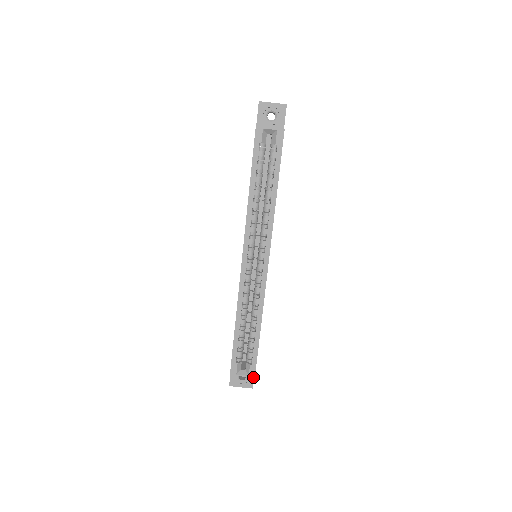
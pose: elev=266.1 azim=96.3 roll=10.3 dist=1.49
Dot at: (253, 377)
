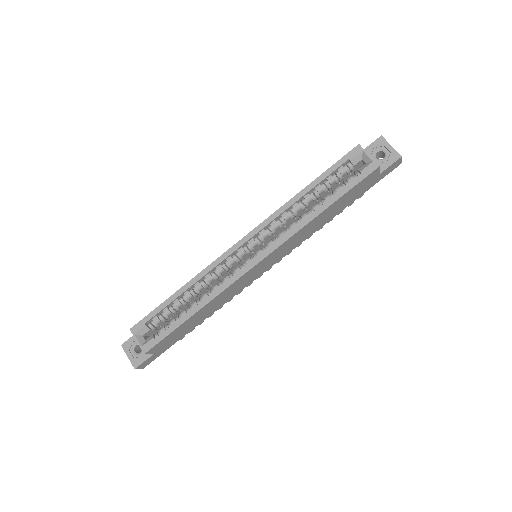
Dot at: (144, 352)
